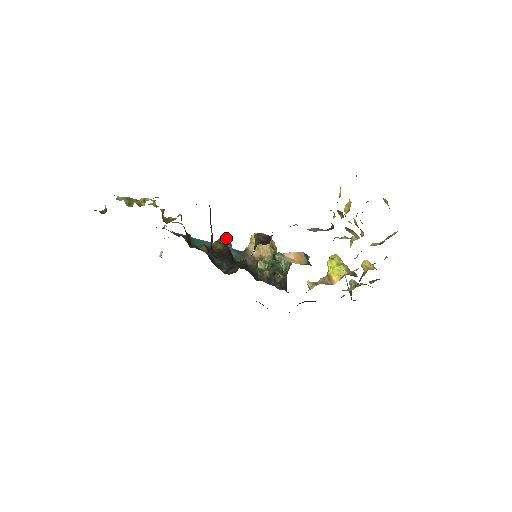
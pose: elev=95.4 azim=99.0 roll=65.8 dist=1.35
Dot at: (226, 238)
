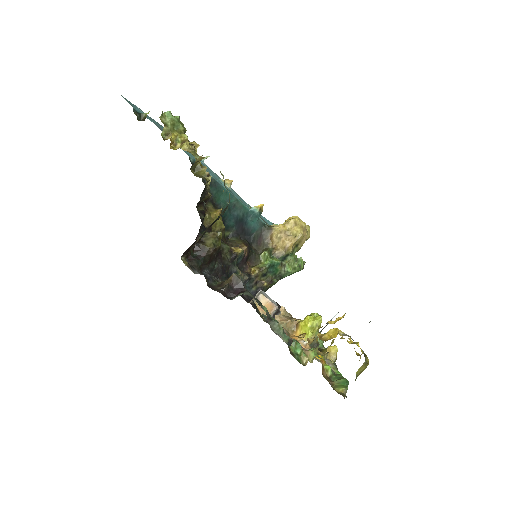
Dot at: (263, 204)
